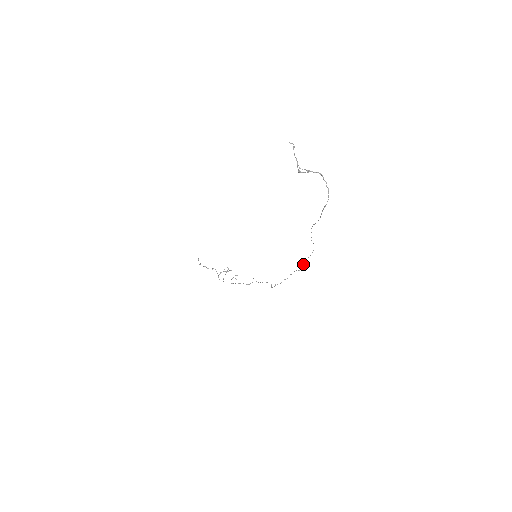
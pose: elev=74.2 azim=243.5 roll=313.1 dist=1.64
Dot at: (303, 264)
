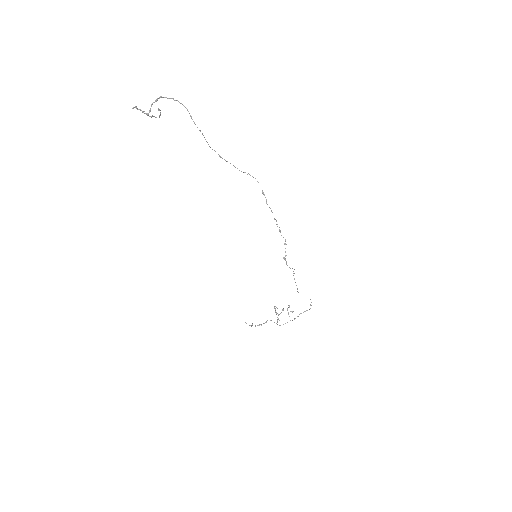
Dot at: occluded
